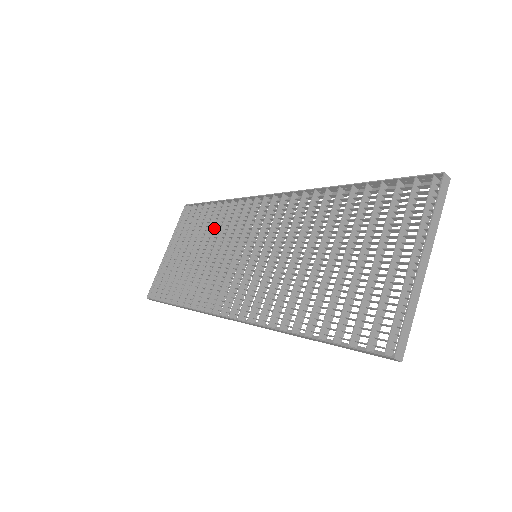
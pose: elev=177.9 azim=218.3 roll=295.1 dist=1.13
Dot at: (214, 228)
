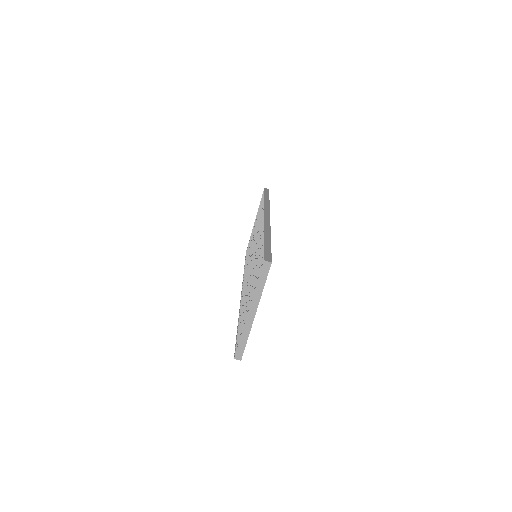
Dot at: (258, 221)
